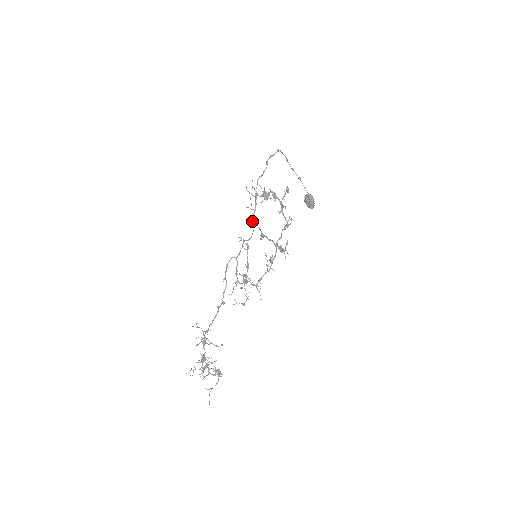
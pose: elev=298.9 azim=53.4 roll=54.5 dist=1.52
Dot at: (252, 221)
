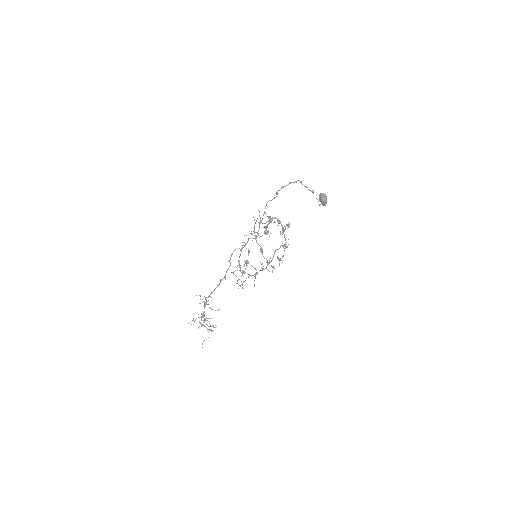
Dot at: occluded
